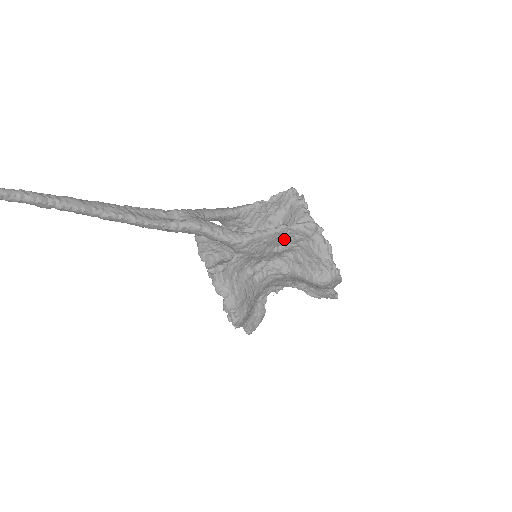
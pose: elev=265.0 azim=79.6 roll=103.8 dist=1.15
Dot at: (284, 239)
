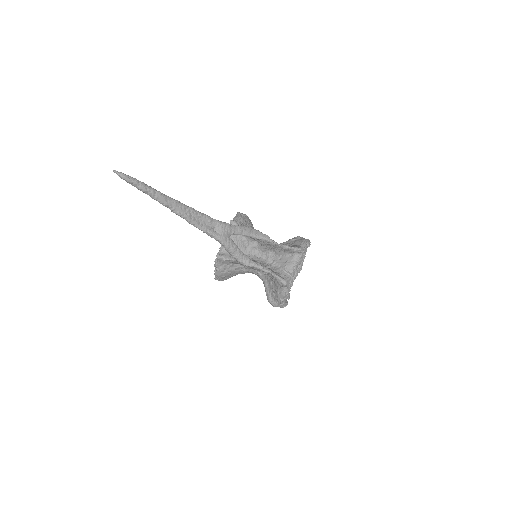
Dot at: occluded
